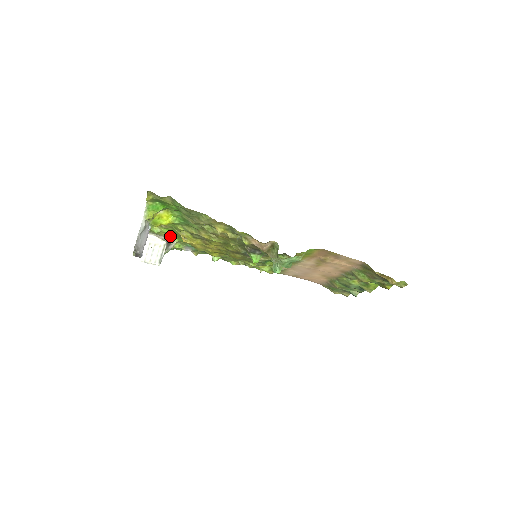
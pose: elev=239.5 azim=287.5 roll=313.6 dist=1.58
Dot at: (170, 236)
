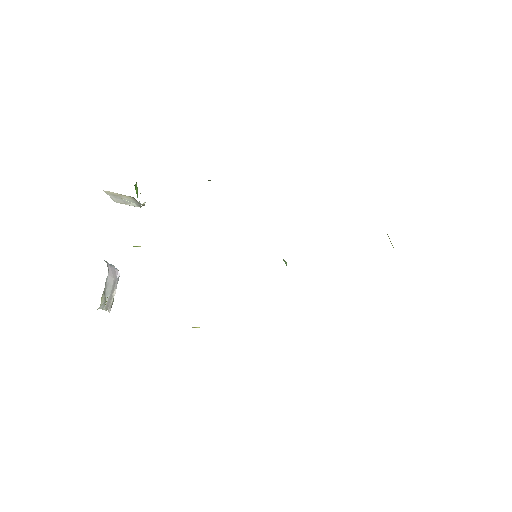
Dot at: occluded
